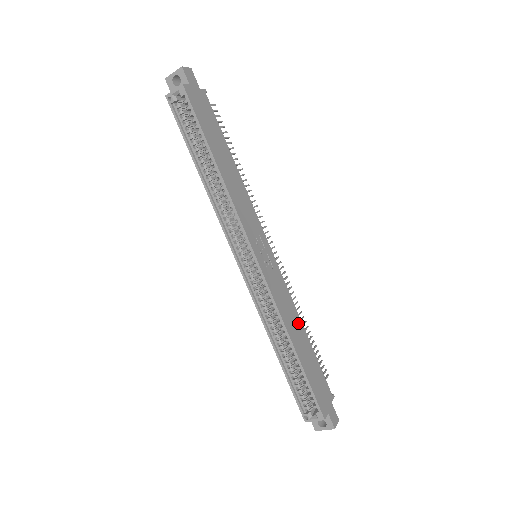
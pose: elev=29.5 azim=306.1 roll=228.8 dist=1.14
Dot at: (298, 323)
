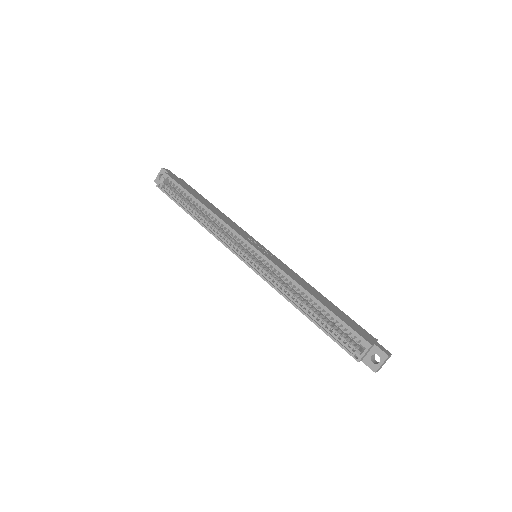
Dot at: (311, 288)
